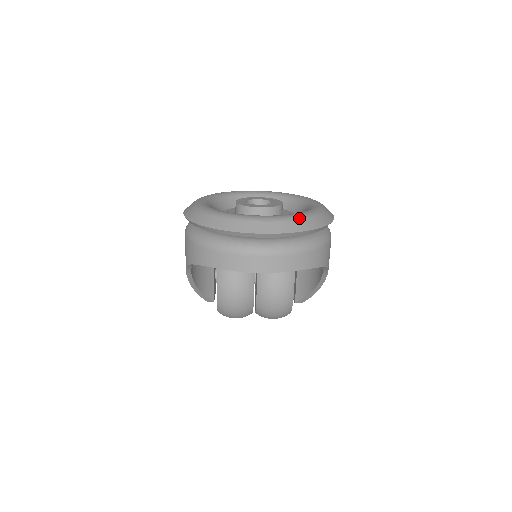
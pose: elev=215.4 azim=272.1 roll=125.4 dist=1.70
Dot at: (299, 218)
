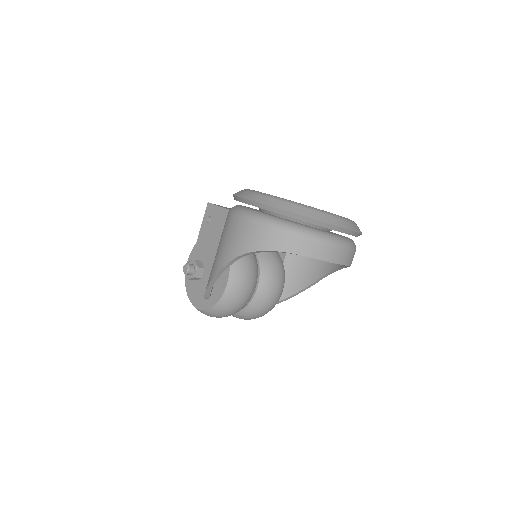
Dot at: (355, 223)
